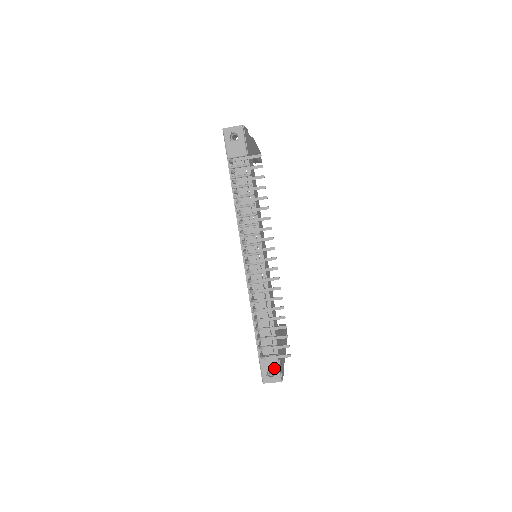
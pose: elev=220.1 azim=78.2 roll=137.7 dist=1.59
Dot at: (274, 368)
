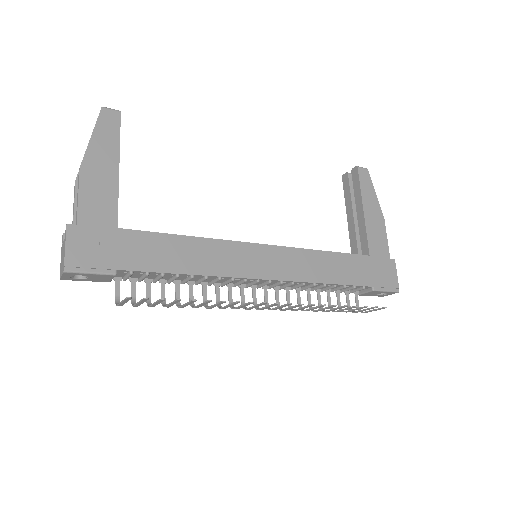
Dot at: occluded
